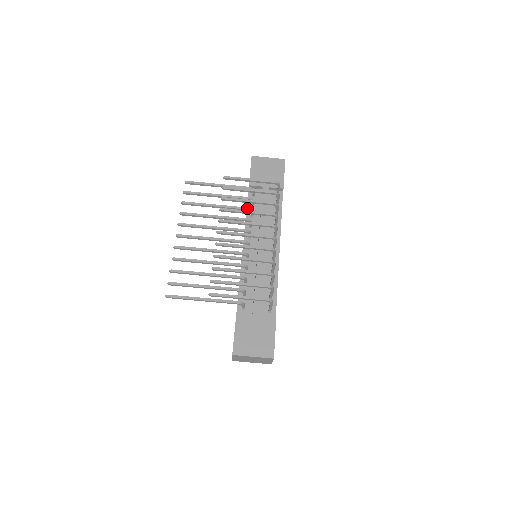
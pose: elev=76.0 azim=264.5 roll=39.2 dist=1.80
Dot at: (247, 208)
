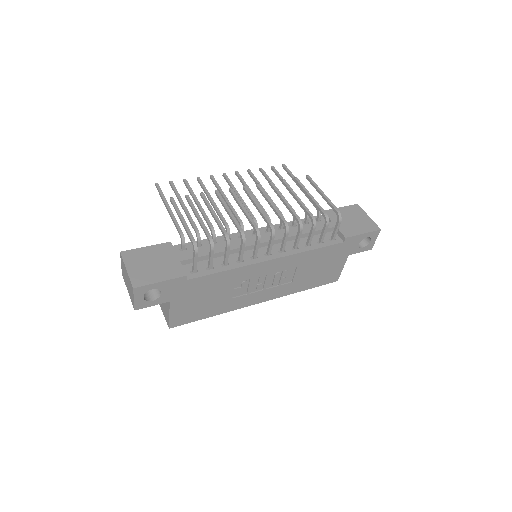
Dot at: occluded
